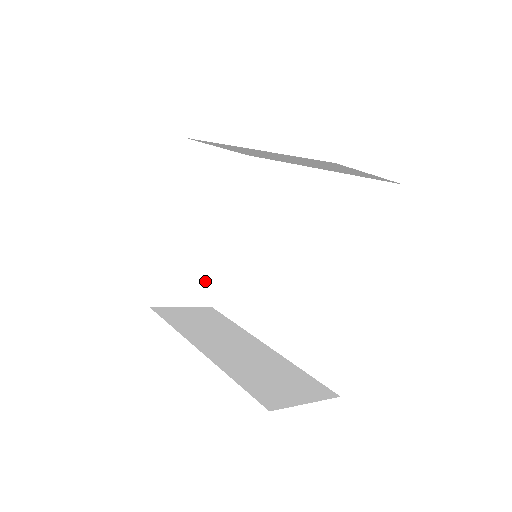
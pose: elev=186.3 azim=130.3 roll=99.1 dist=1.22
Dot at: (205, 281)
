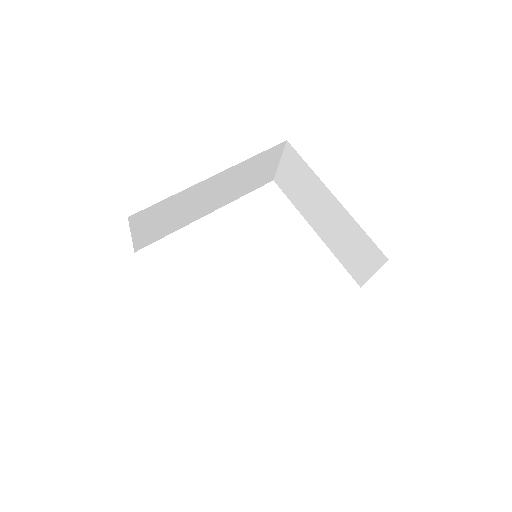
Dot at: occluded
